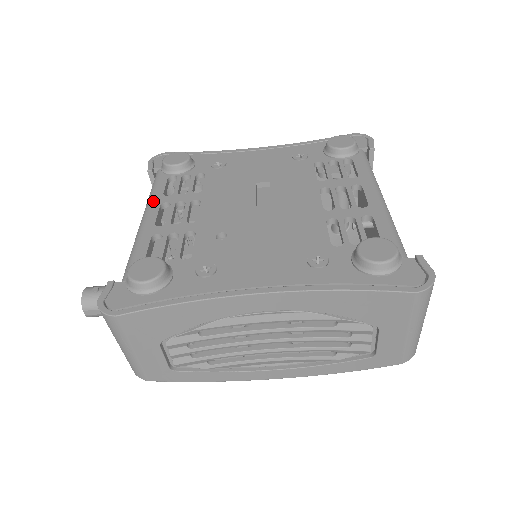
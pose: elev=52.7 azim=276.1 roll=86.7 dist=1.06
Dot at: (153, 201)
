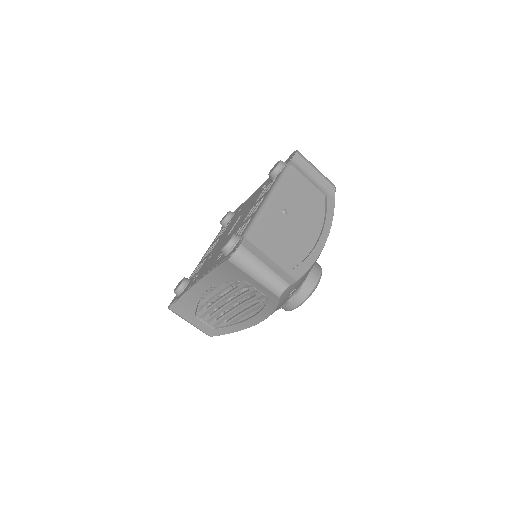
Dot at: occluded
